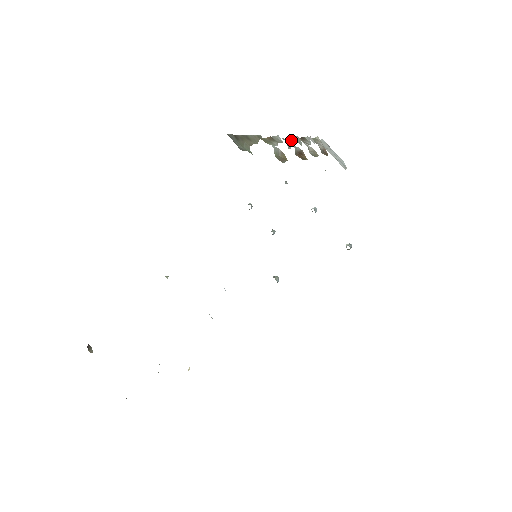
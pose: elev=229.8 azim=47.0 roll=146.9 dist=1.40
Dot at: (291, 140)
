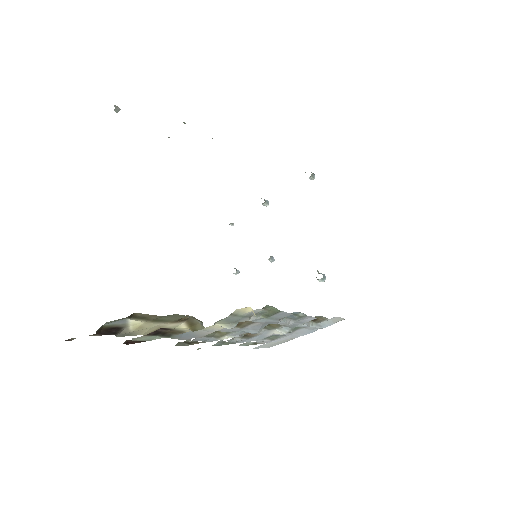
Dot at: occluded
